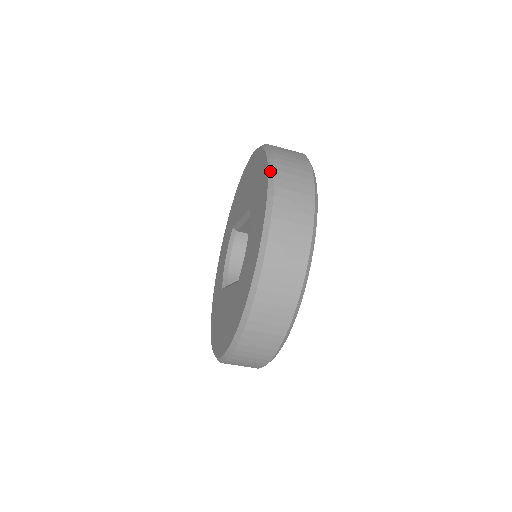
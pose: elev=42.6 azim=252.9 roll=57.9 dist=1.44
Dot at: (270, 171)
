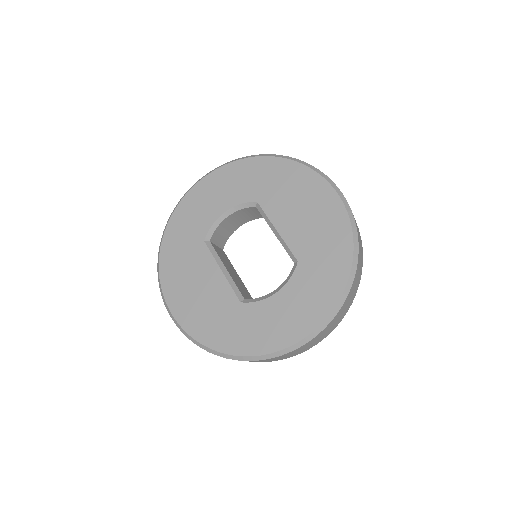
Dot at: (345, 294)
